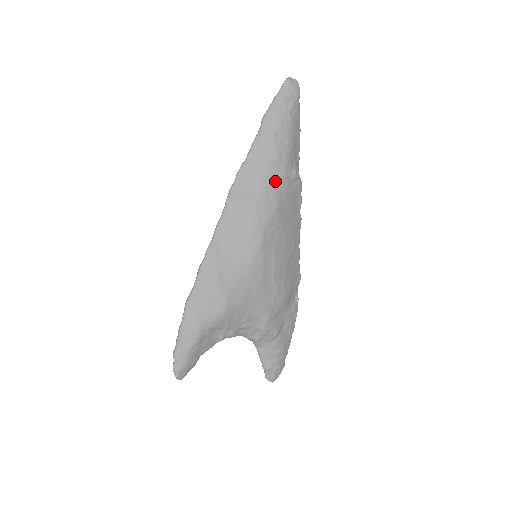
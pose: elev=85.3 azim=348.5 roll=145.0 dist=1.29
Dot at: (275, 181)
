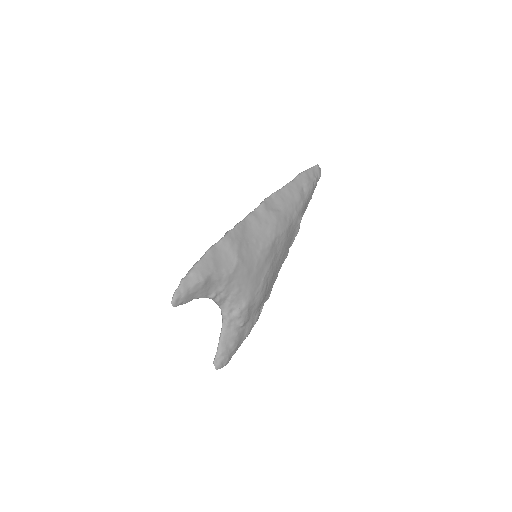
Dot at: (292, 213)
